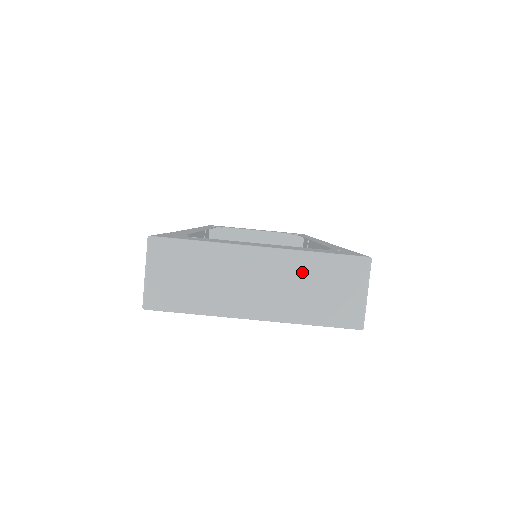
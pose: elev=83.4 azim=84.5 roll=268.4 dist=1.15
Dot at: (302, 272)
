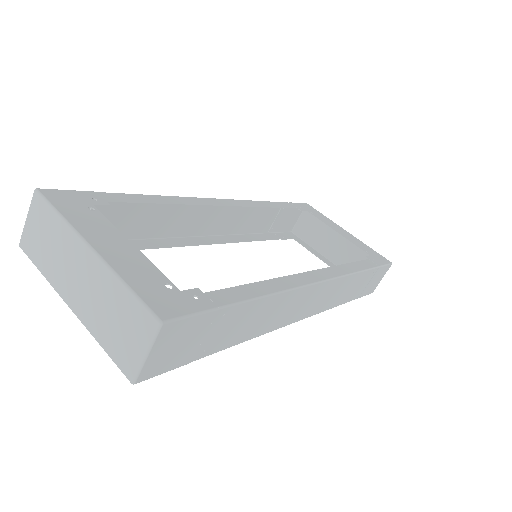
Dot at: (109, 293)
